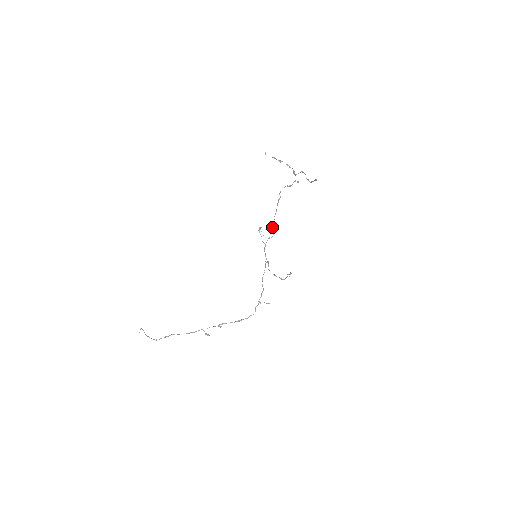
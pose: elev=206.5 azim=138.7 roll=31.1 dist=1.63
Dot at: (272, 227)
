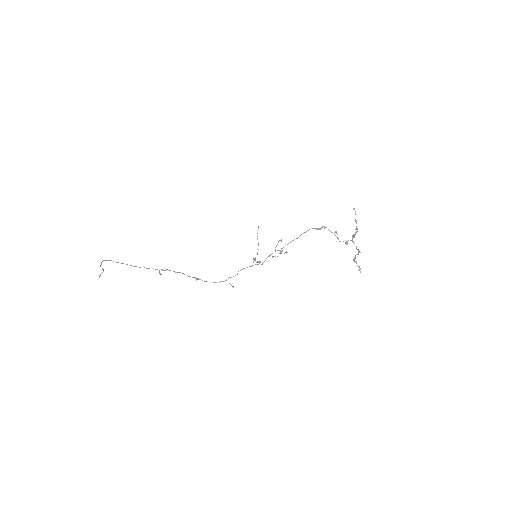
Dot at: occluded
